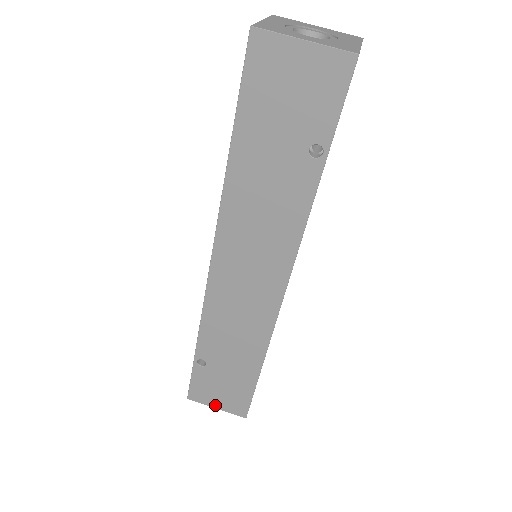
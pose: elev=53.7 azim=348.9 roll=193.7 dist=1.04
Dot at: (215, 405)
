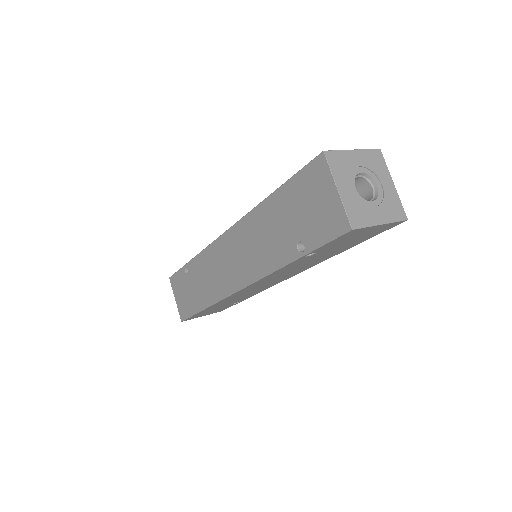
Dot at: (176, 297)
